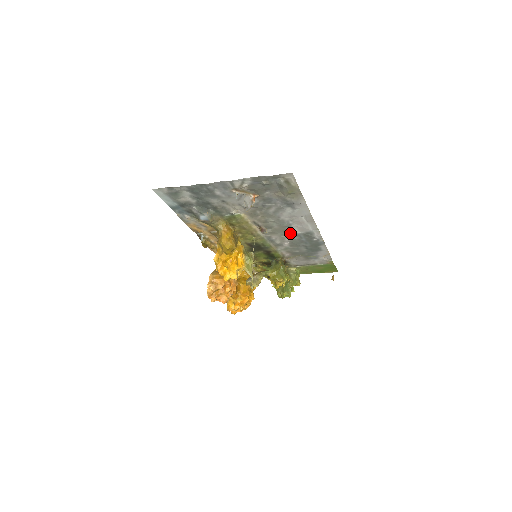
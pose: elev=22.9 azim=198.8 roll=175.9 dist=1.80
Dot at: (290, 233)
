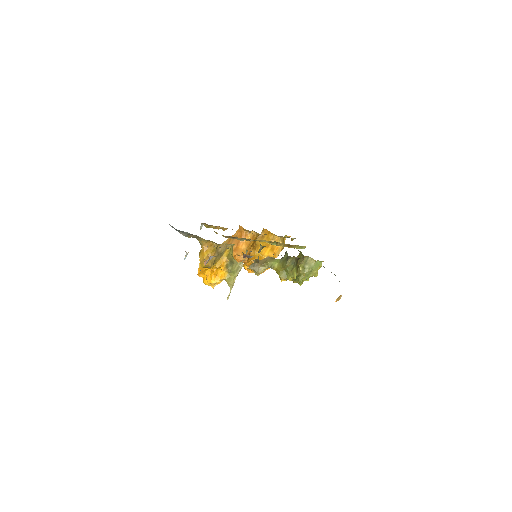
Dot at: occluded
